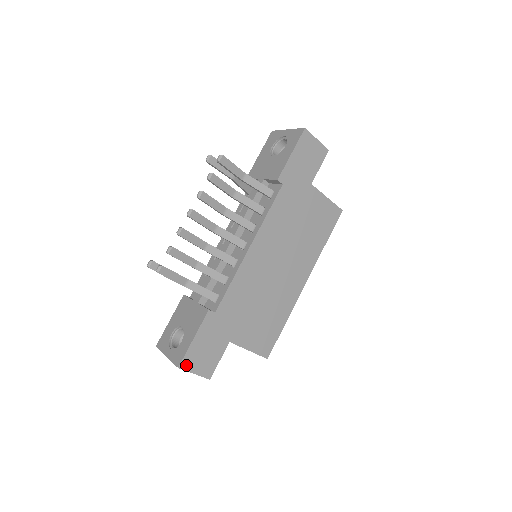
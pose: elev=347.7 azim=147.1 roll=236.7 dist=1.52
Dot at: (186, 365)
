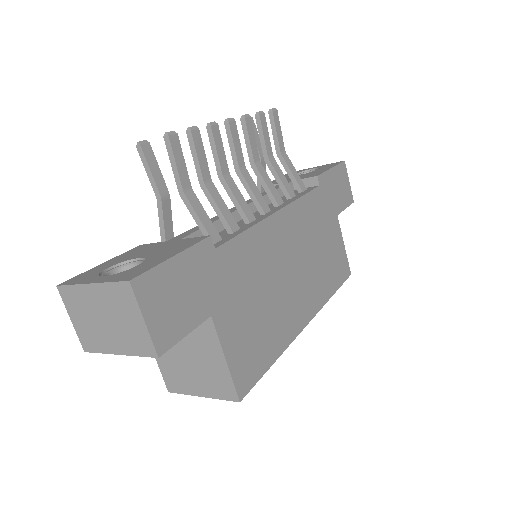
Dot at: (142, 289)
